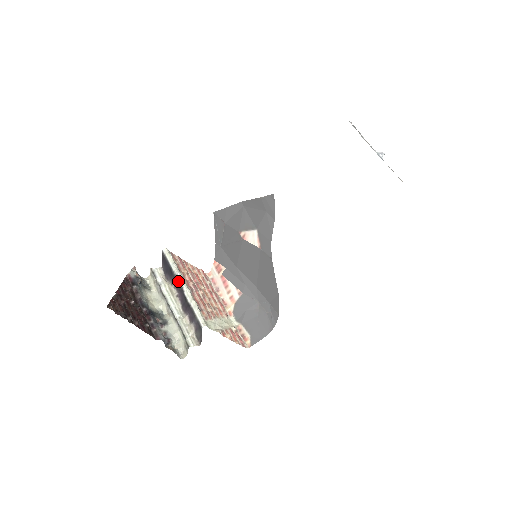
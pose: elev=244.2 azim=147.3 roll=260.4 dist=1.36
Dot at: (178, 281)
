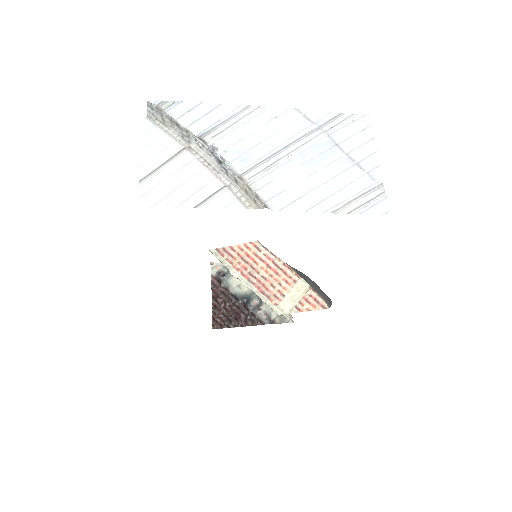
Dot at: (237, 278)
